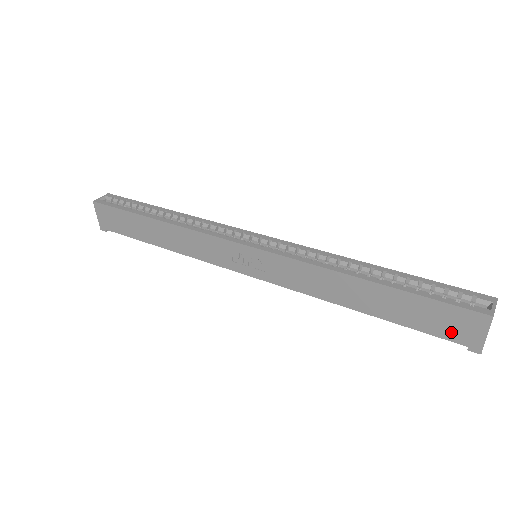
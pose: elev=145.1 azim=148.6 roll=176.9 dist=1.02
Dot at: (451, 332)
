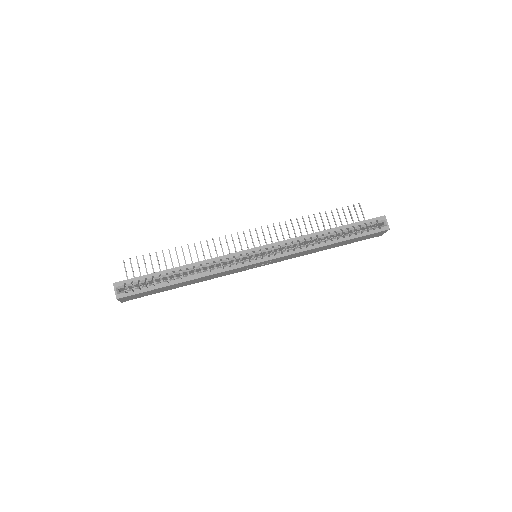
Dot at: (370, 237)
